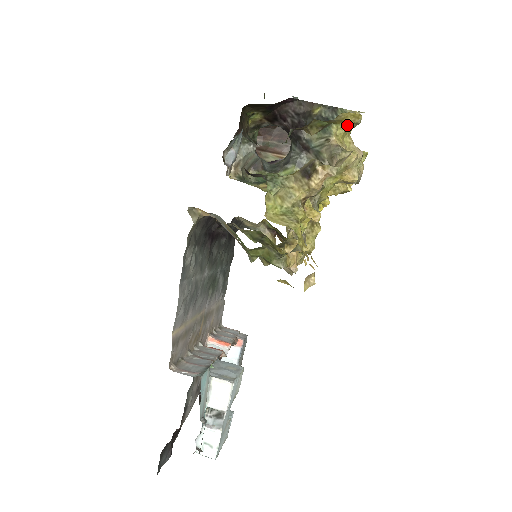
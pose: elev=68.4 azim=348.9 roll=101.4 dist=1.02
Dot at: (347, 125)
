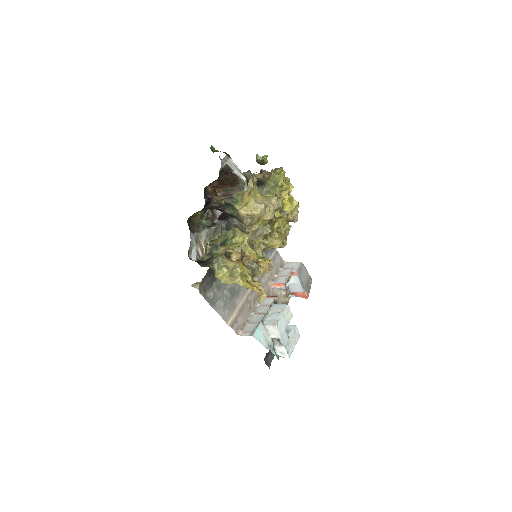
Dot at: (244, 200)
